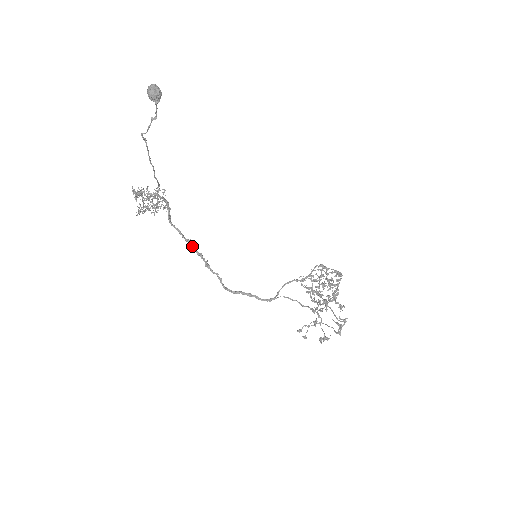
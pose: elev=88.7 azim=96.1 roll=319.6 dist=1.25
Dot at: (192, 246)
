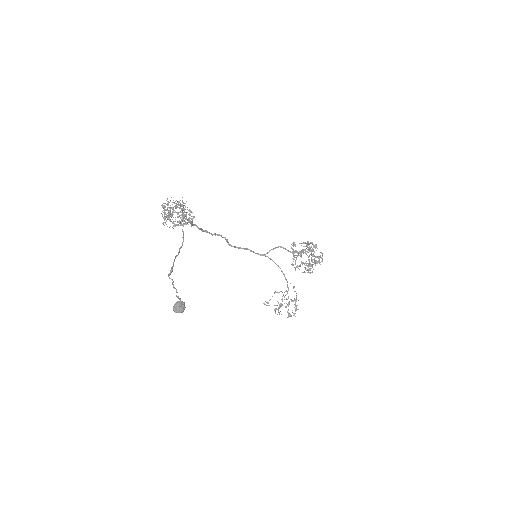
Dot at: occluded
